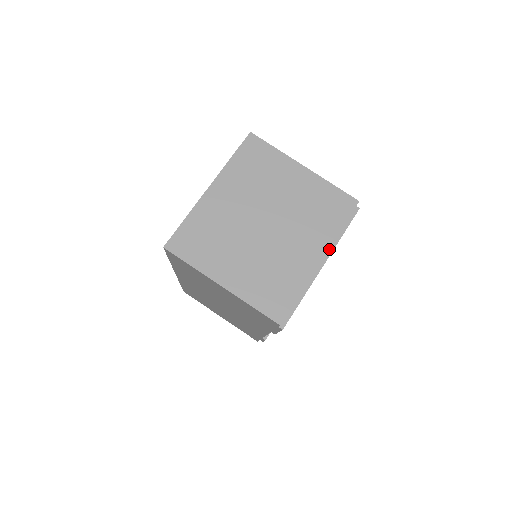
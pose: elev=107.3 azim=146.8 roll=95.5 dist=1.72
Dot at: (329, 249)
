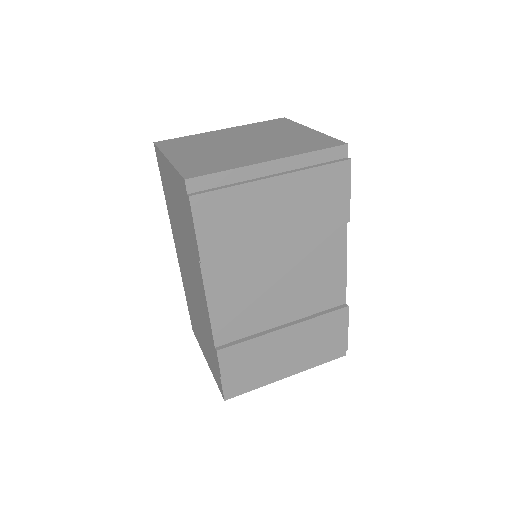
Dot at: (292, 170)
